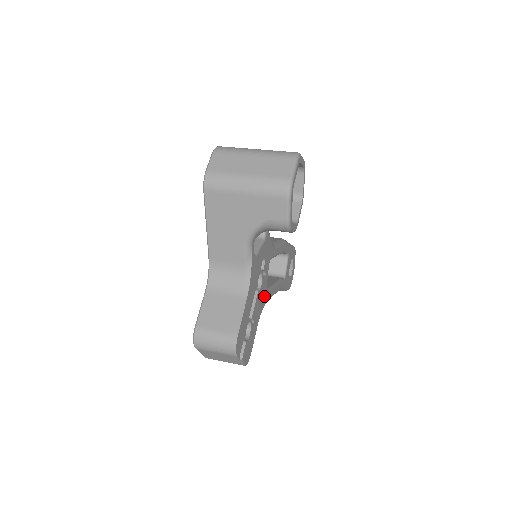
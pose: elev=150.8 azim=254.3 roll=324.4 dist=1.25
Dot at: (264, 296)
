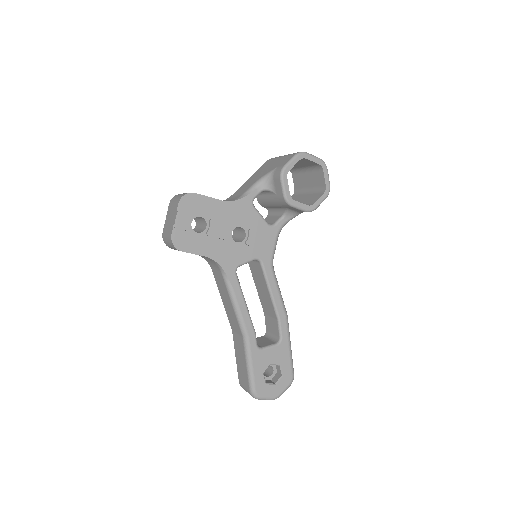
Dot at: (231, 263)
